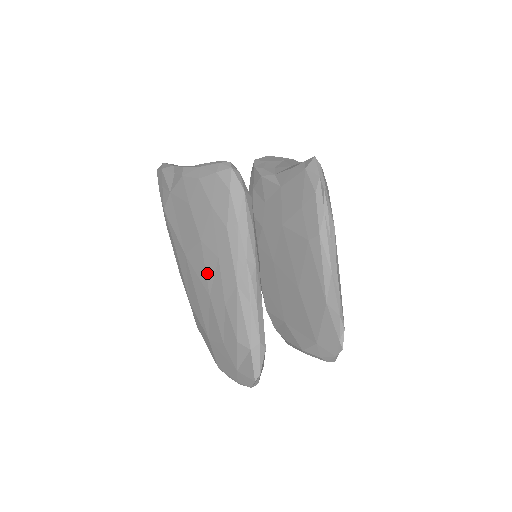
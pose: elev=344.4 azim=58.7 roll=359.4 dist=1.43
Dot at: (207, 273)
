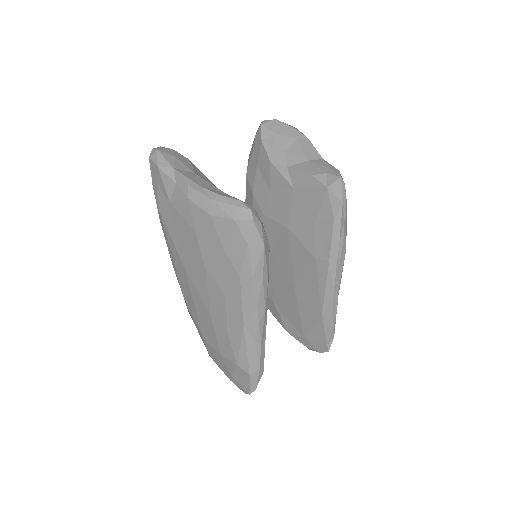
Dot at: (210, 298)
